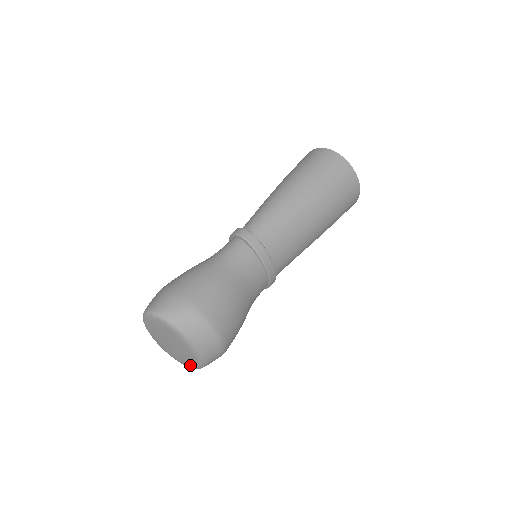
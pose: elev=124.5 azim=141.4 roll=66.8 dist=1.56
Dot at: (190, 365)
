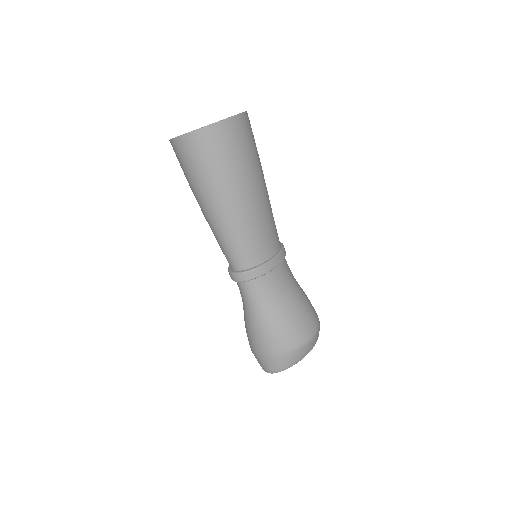
Dot at: occluded
